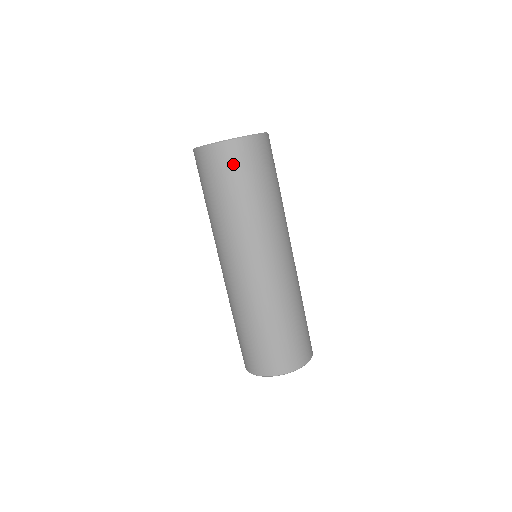
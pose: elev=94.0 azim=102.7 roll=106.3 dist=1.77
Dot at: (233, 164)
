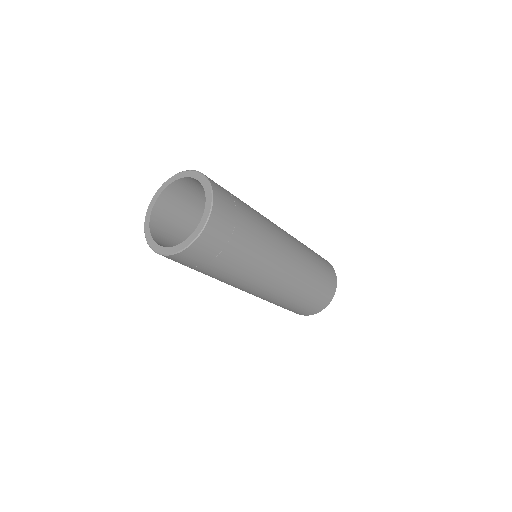
Dot at: (215, 247)
